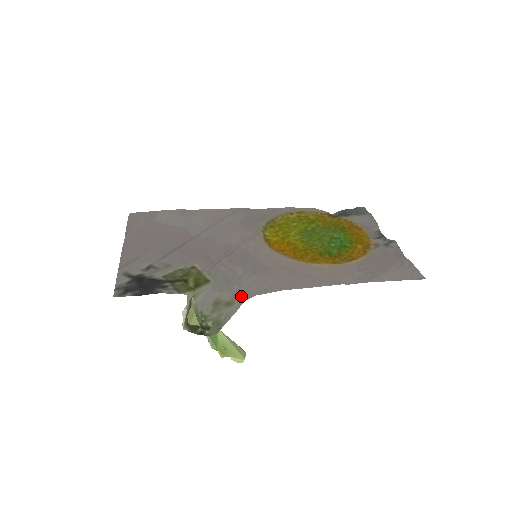
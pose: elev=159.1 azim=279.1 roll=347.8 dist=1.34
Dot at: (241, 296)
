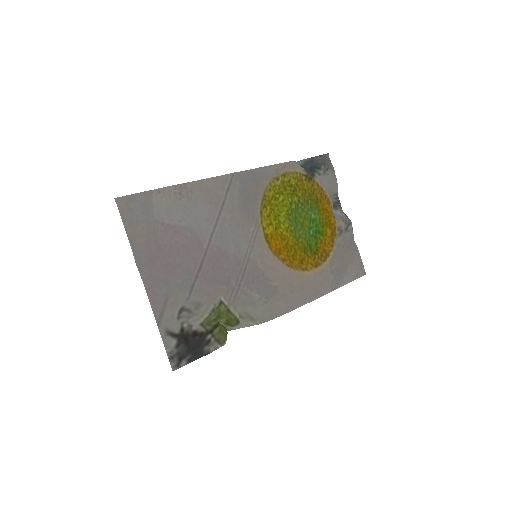
Dot at: (256, 320)
